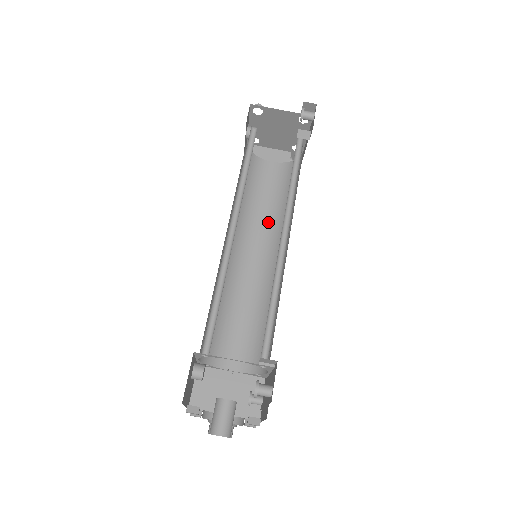
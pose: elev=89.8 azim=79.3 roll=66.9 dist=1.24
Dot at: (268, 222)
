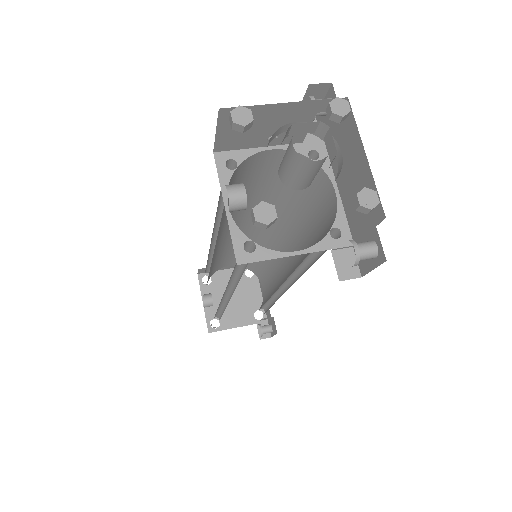
Dot at: occluded
